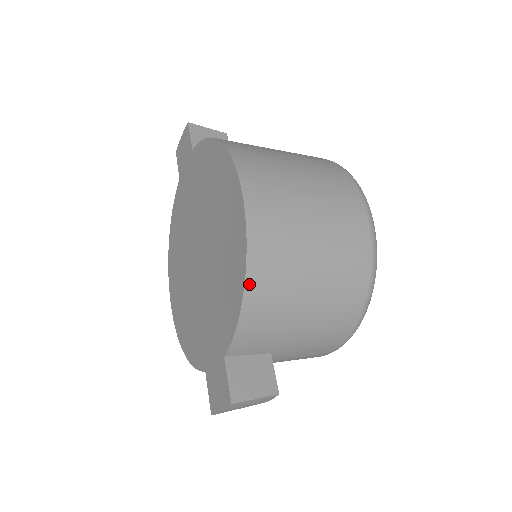
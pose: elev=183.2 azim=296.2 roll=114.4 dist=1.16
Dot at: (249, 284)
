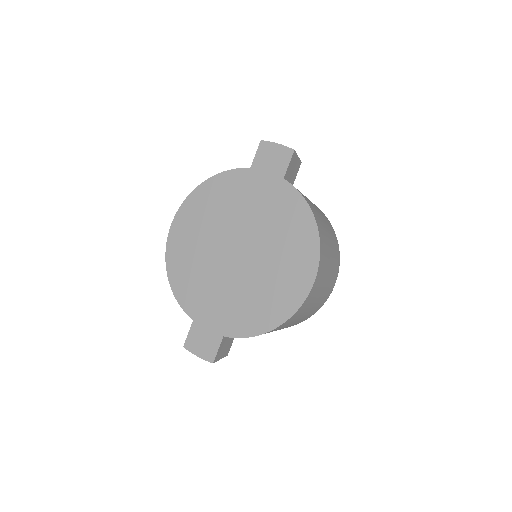
Dot at: (276, 328)
